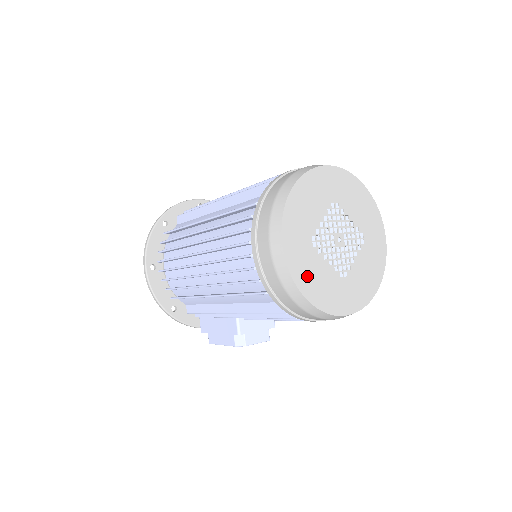
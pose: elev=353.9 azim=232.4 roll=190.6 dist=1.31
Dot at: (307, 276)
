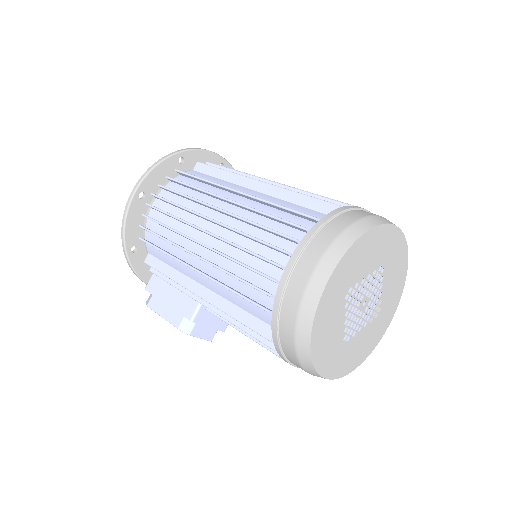
Dot at: (324, 324)
